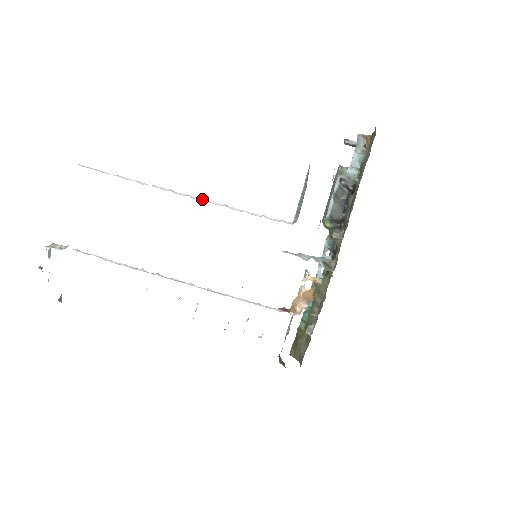
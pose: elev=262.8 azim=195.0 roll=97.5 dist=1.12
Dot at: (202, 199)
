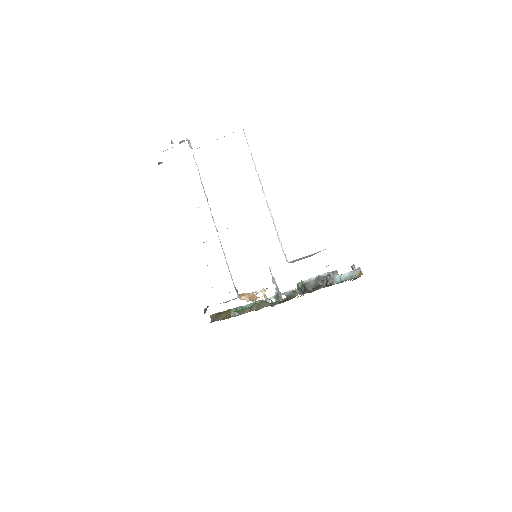
Dot at: occluded
